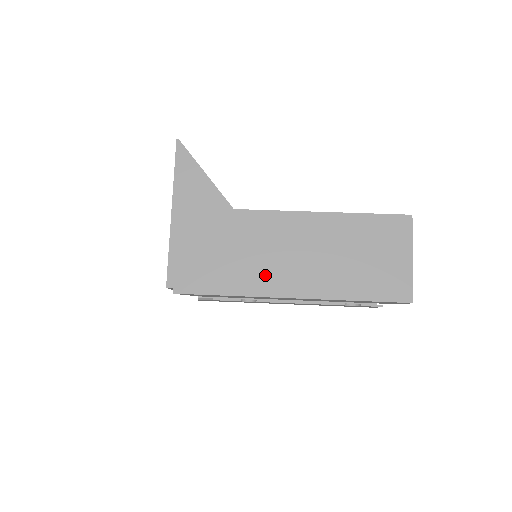
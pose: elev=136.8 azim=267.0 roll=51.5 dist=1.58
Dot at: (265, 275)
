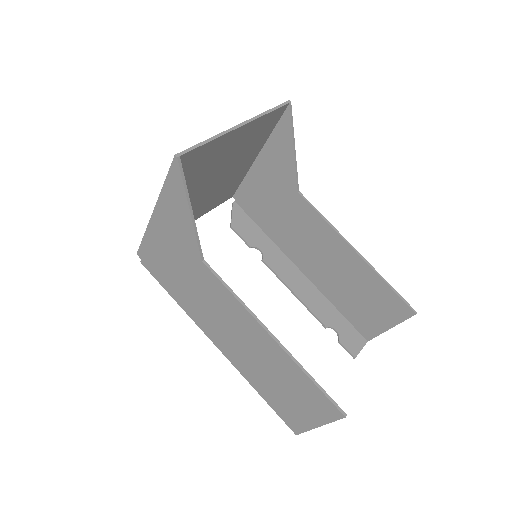
Dot at: (205, 318)
